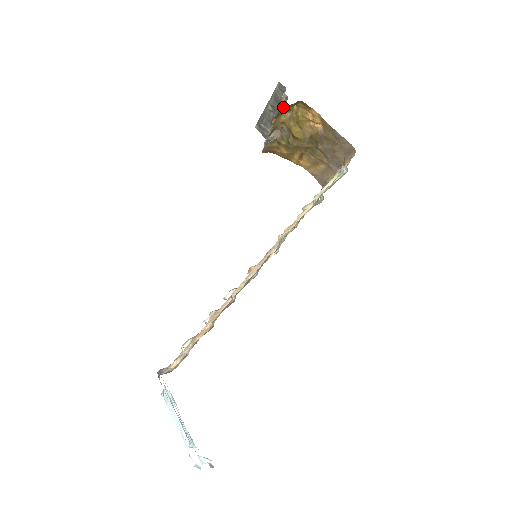
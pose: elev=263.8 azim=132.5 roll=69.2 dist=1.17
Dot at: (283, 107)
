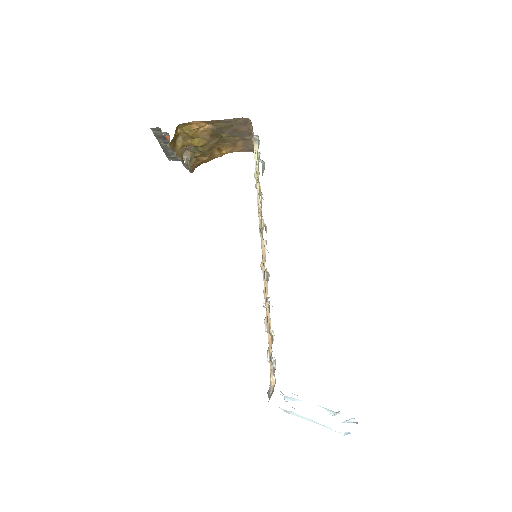
Dot at: (171, 142)
